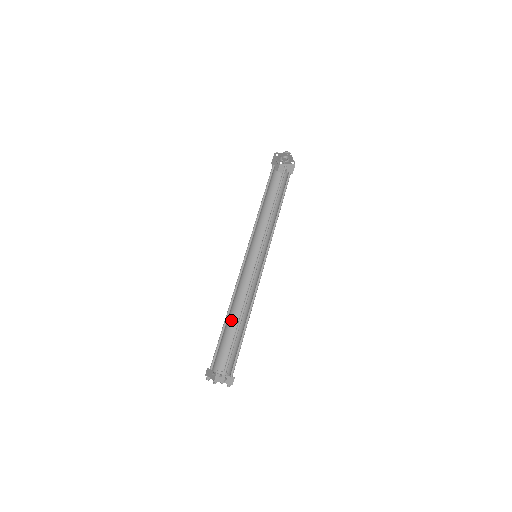
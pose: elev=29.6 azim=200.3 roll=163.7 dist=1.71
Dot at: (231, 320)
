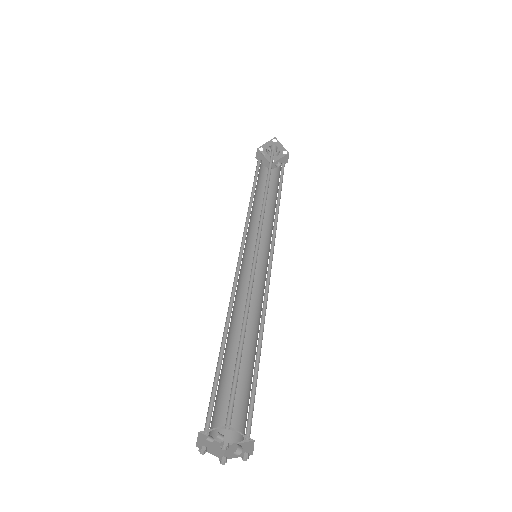
Dot at: (235, 352)
